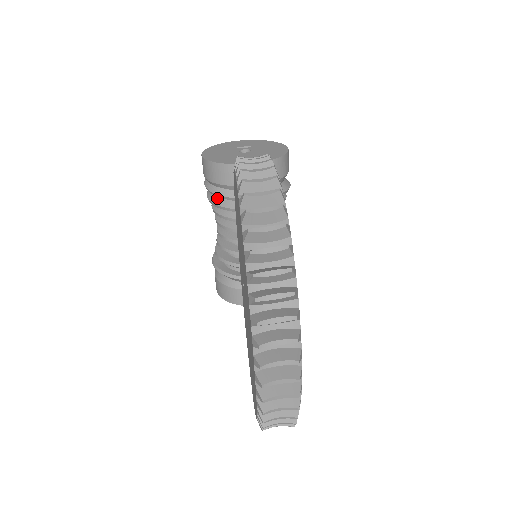
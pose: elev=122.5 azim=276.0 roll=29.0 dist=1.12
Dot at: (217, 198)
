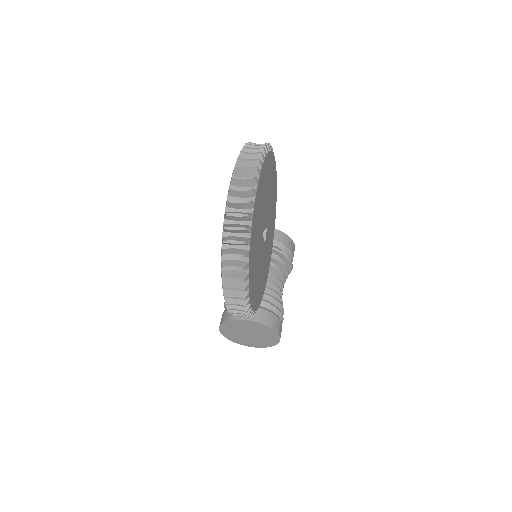
Dot at: occluded
